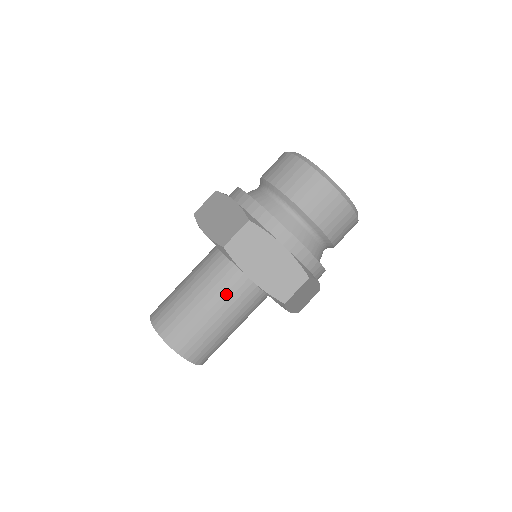
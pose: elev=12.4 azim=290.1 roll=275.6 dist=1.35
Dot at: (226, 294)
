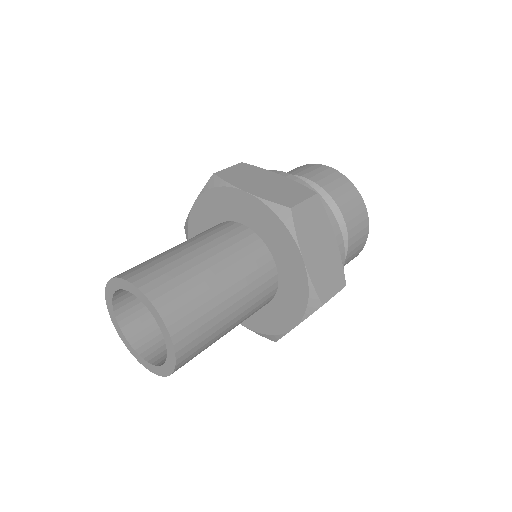
Dot at: (249, 276)
